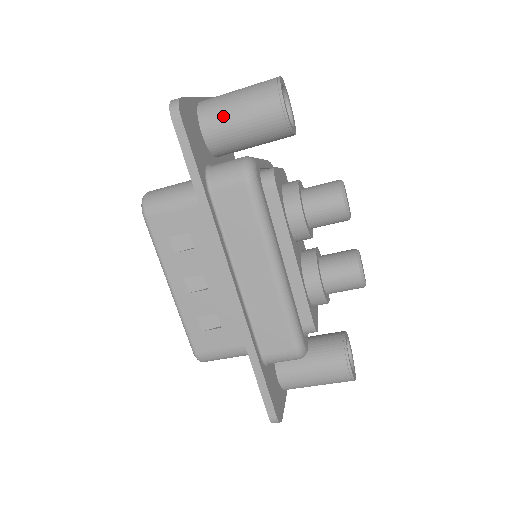
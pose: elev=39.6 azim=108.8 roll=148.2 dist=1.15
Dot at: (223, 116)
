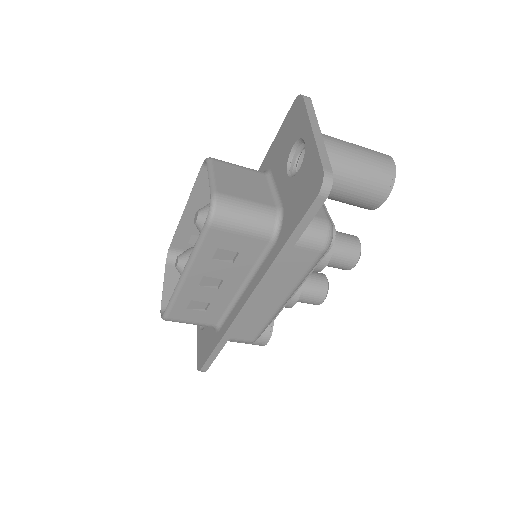
Dot at: (337, 179)
